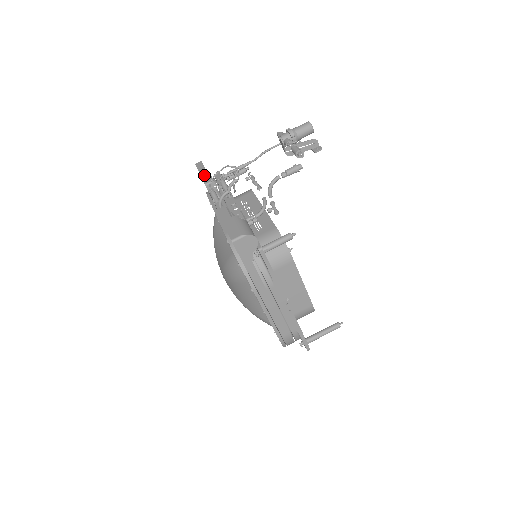
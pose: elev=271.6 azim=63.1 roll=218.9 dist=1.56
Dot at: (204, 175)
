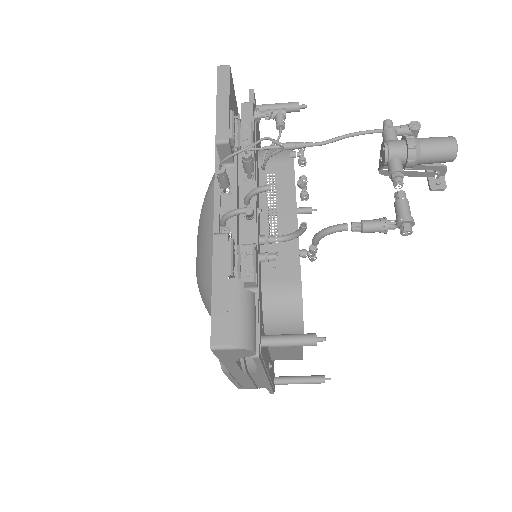
Dot at: (222, 113)
